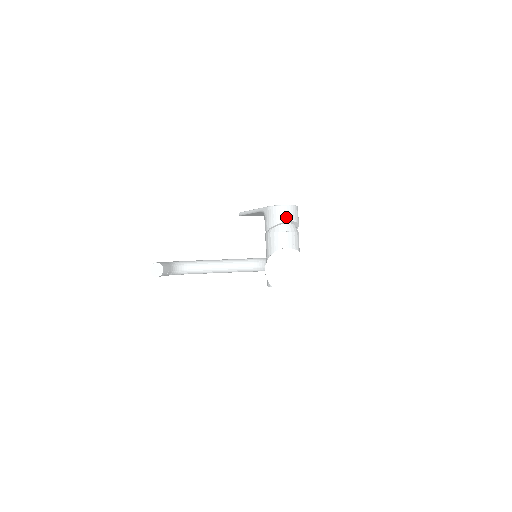
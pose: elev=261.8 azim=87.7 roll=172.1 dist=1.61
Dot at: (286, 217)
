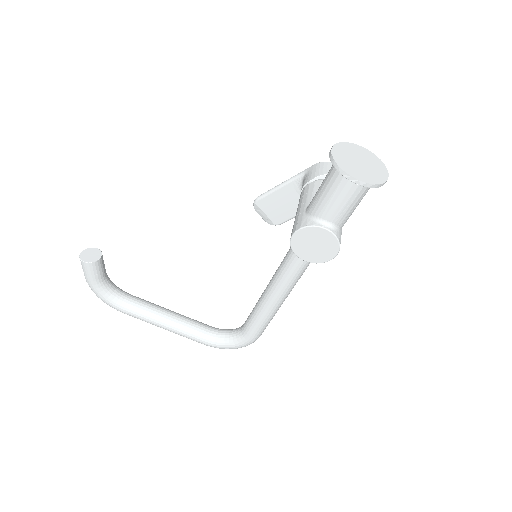
Dot at: occluded
